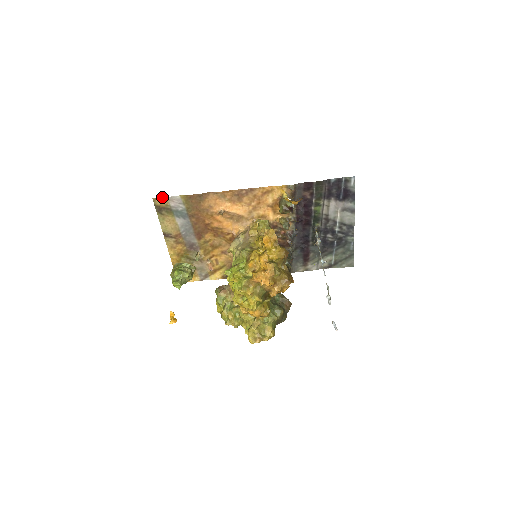
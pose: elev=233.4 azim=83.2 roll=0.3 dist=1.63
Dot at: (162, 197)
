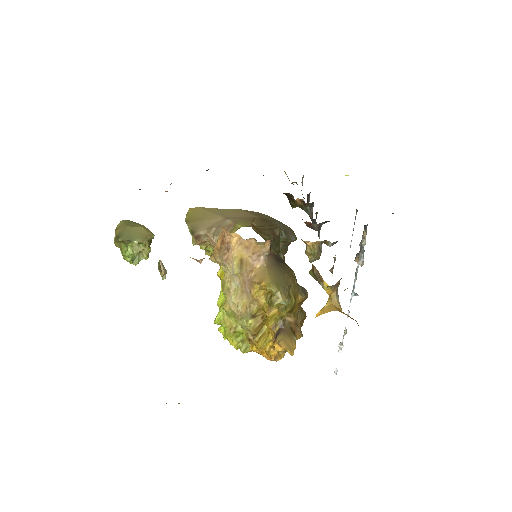
Dot at: occluded
